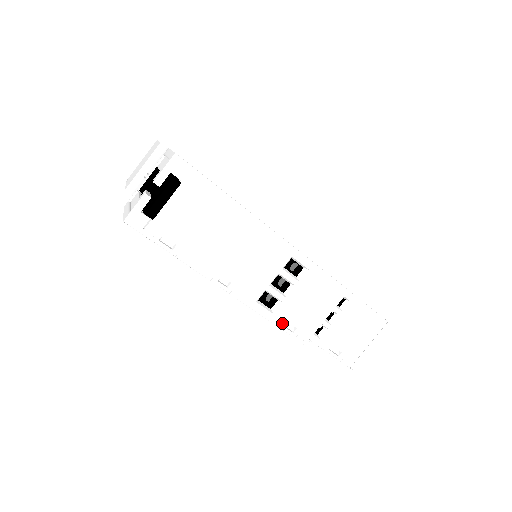
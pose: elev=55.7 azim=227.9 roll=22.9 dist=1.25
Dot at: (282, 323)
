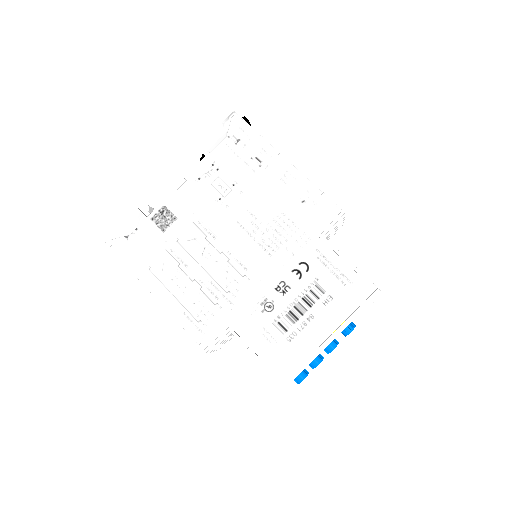
Dot at: (325, 195)
